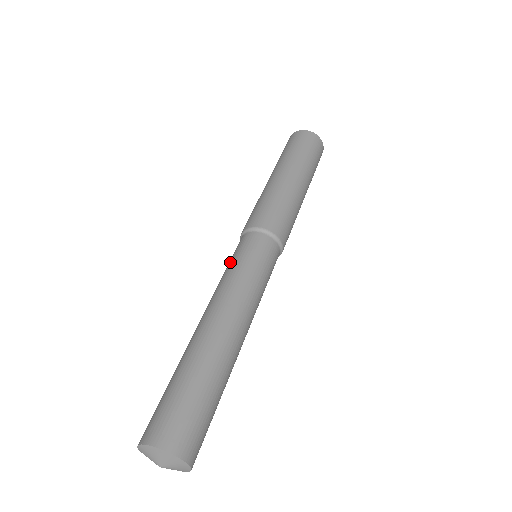
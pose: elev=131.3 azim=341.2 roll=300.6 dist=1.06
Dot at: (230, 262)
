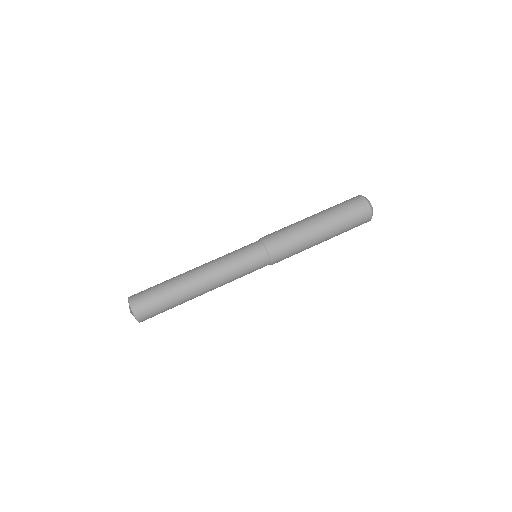
Dot at: (236, 250)
